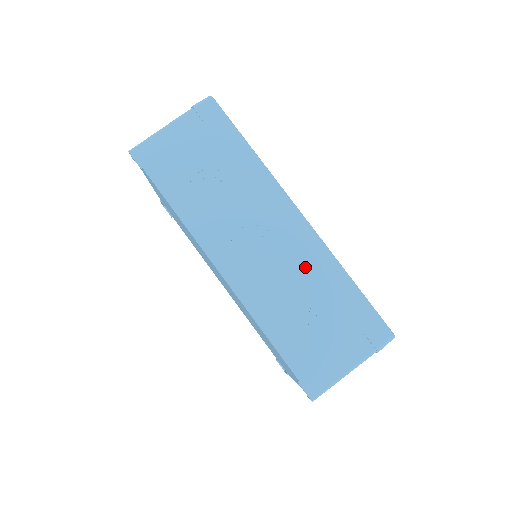
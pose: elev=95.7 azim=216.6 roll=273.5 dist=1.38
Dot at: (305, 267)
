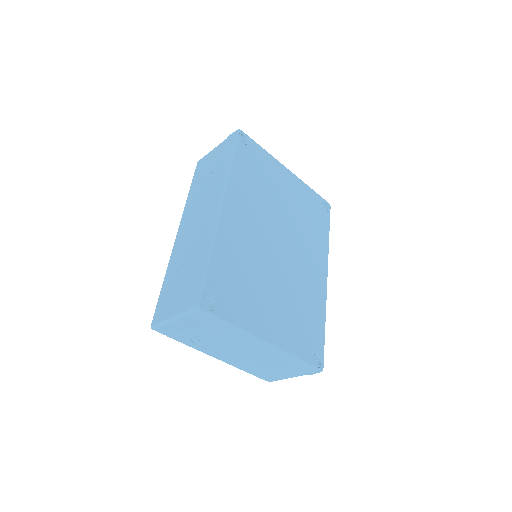
Dot at: (200, 240)
